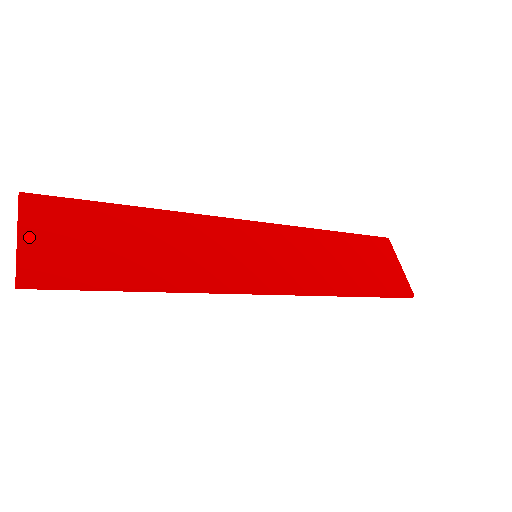
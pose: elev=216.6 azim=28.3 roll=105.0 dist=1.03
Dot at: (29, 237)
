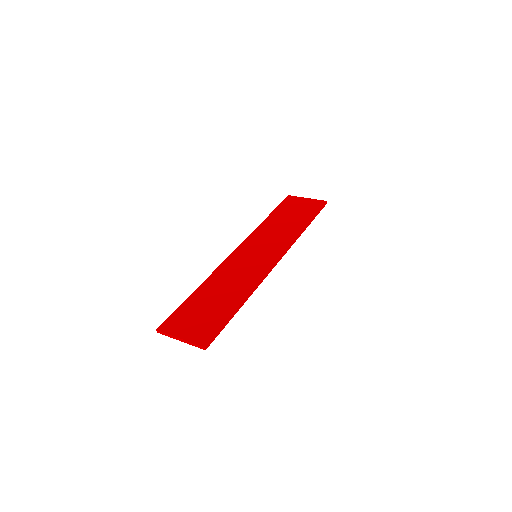
Dot at: (183, 335)
